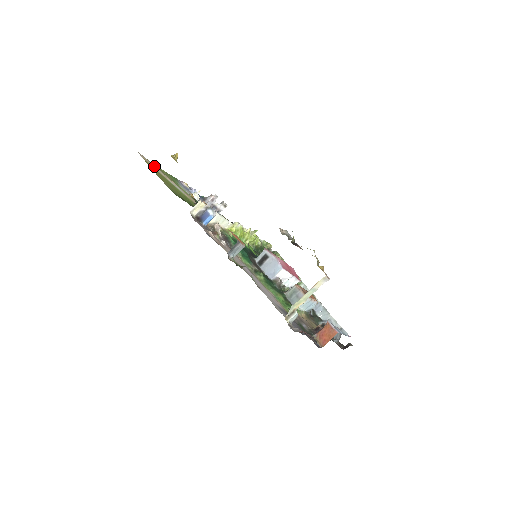
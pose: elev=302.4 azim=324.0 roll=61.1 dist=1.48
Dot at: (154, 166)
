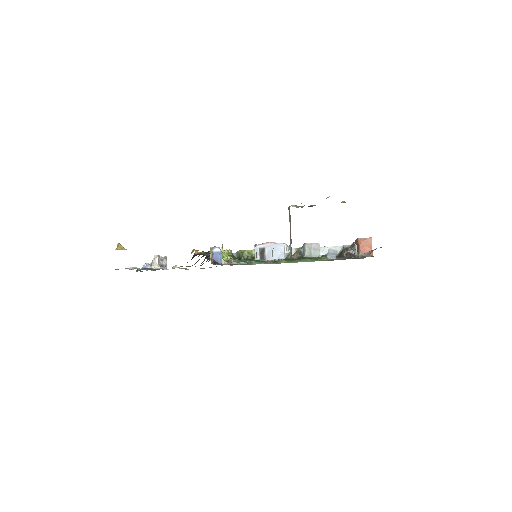
Dot at: occluded
